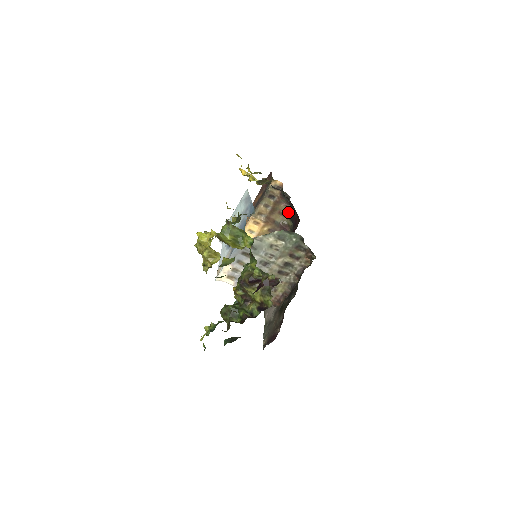
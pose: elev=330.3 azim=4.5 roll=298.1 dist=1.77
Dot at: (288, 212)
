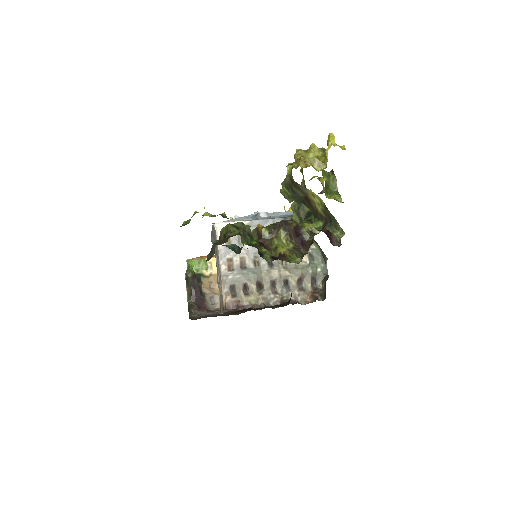
Dot at: occluded
